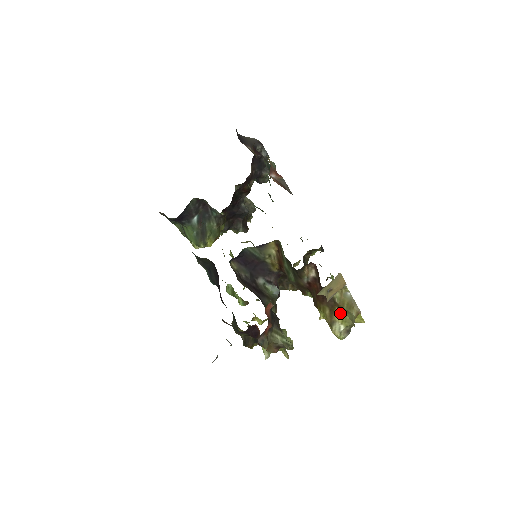
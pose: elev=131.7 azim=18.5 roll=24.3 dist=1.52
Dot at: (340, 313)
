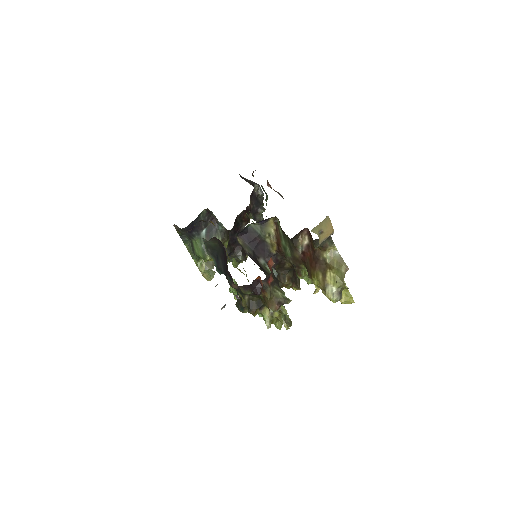
Dot at: (331, 275)
